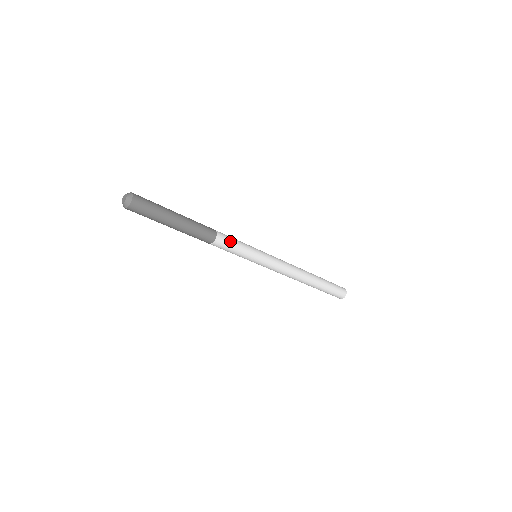
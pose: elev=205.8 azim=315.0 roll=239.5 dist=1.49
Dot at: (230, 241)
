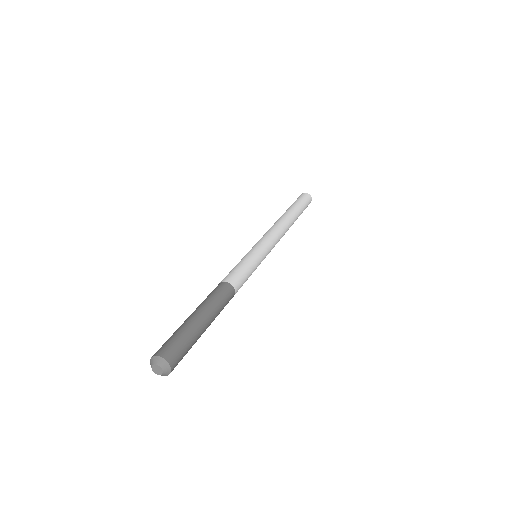
Dot at: (241, 275)
